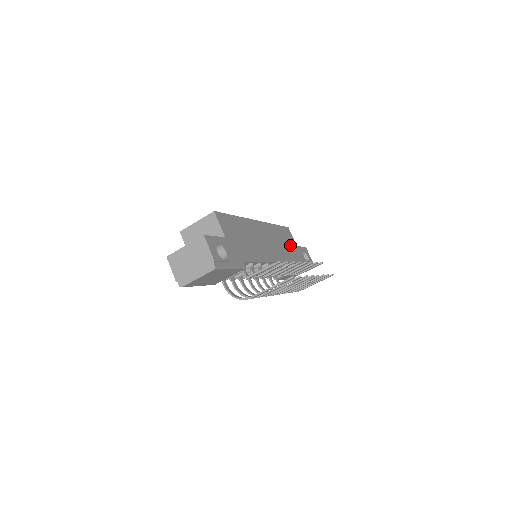
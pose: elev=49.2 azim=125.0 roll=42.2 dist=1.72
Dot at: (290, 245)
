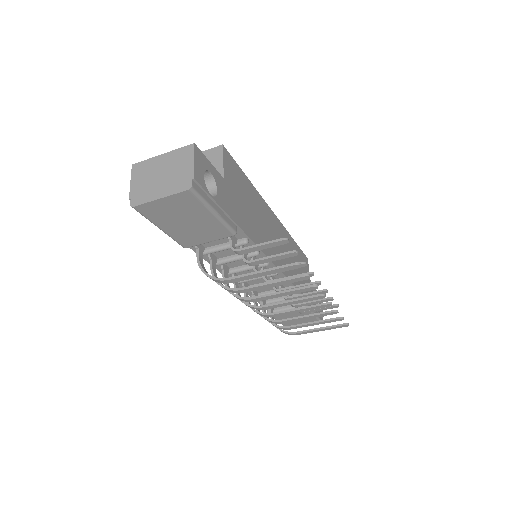
Dot at: occluded
